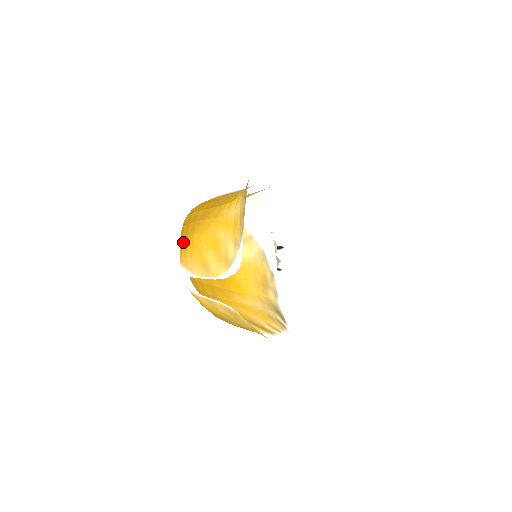
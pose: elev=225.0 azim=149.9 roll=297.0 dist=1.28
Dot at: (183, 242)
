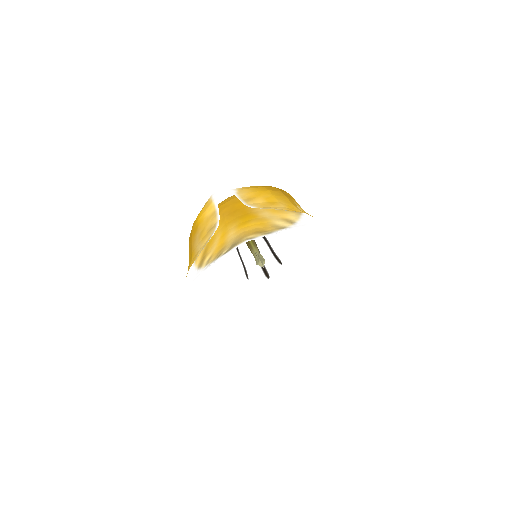
Dot at: occluded
